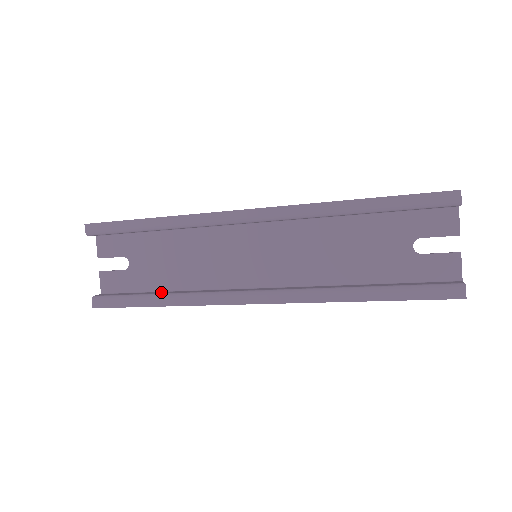
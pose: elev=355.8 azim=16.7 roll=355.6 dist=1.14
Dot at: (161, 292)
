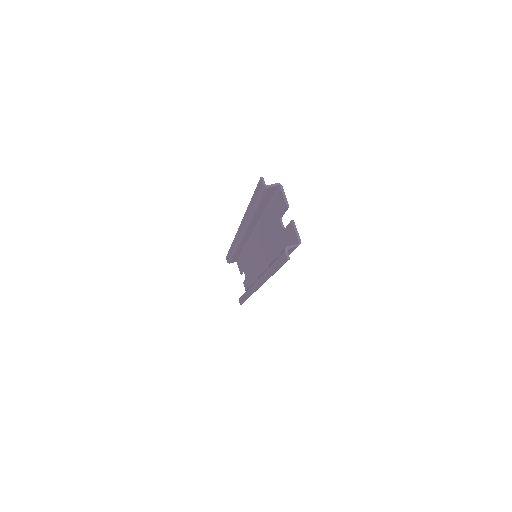
Dot at: occluded
